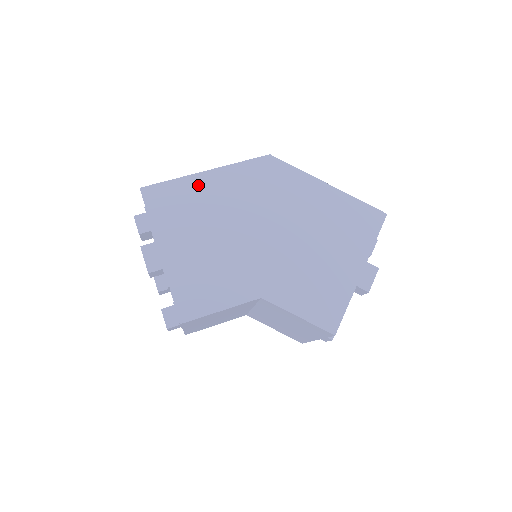
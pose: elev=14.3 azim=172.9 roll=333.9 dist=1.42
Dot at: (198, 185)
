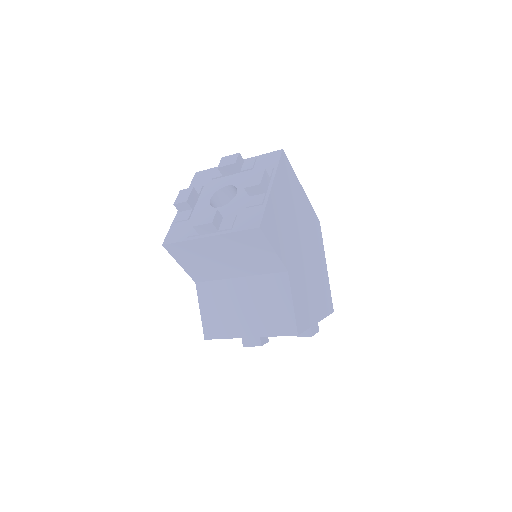
Dot at: (298, 187)
